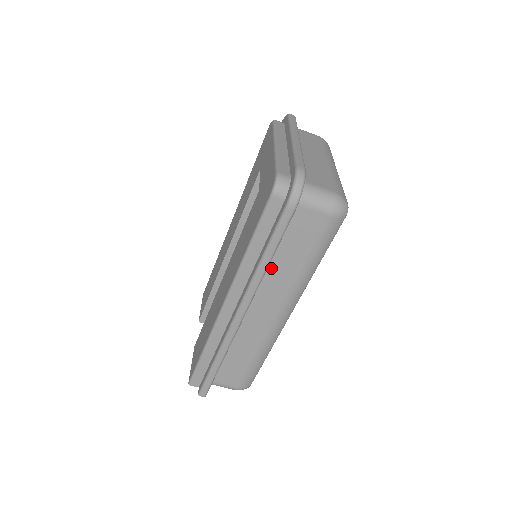
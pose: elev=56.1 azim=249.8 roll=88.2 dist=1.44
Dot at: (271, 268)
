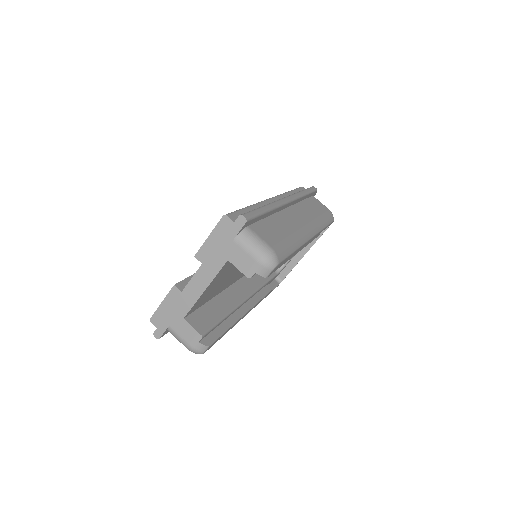
Dot at: (302, 205)
